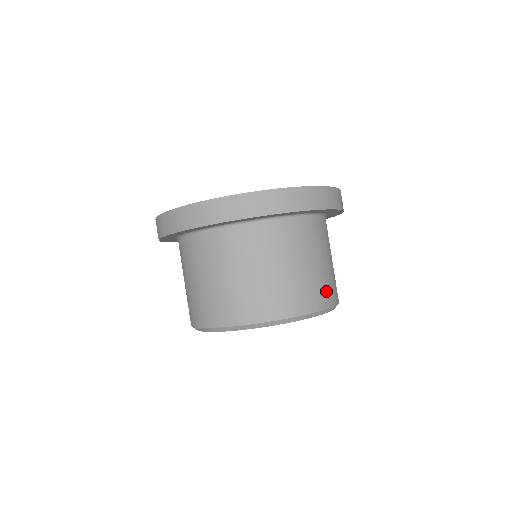
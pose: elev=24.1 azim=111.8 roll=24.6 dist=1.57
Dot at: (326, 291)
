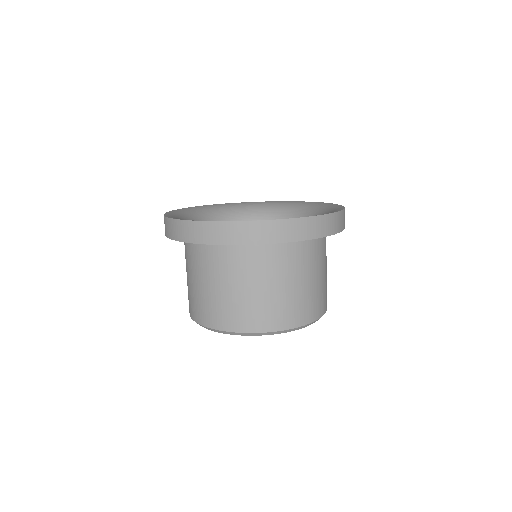
Dot at: occluded
